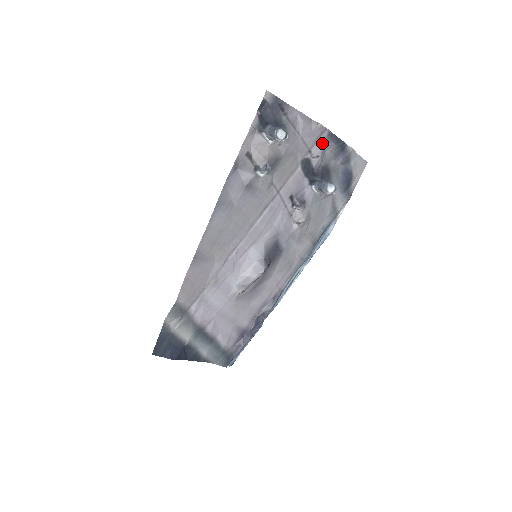
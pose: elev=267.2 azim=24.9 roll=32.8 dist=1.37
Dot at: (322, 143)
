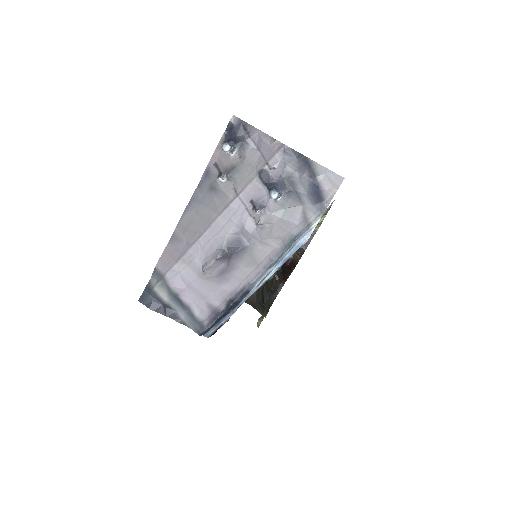
Dot at: (280, 157)
